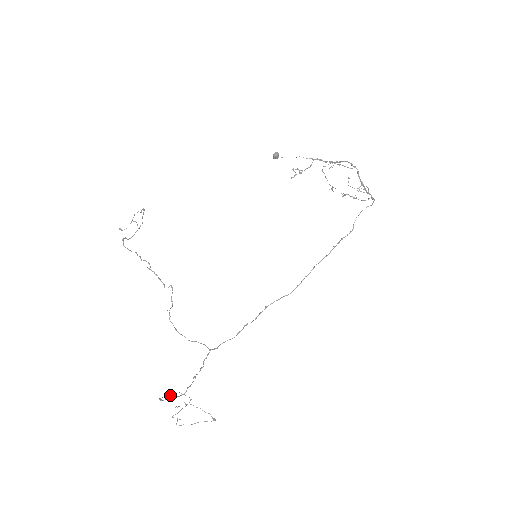
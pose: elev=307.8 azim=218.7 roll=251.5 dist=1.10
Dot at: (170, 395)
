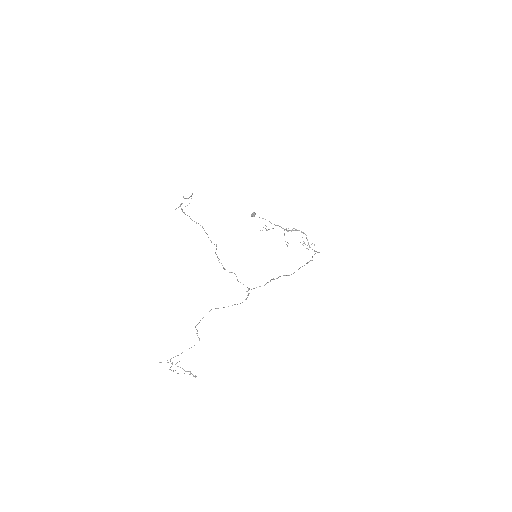
Dot at: (198, 323)
